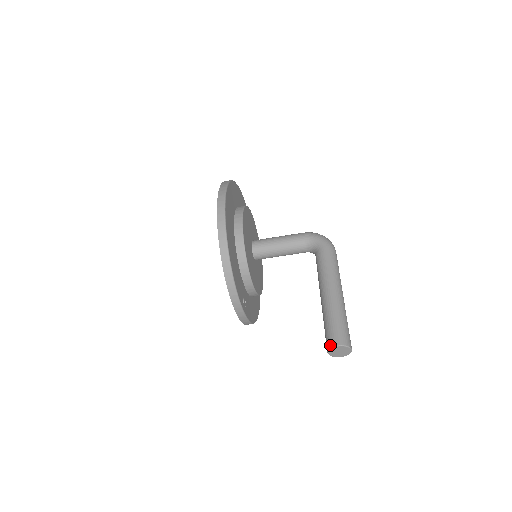
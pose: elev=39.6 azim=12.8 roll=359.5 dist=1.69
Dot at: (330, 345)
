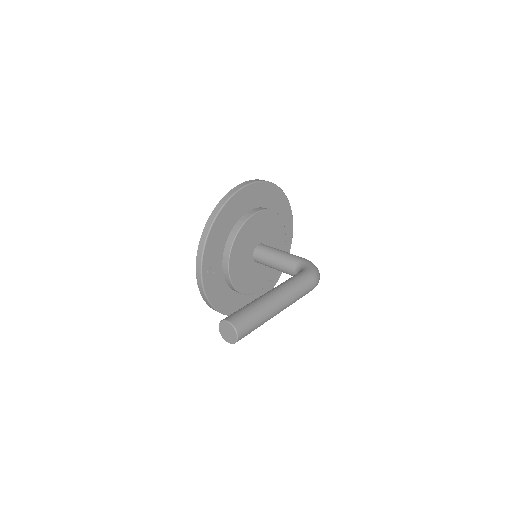
Dot at: (224, 319)
